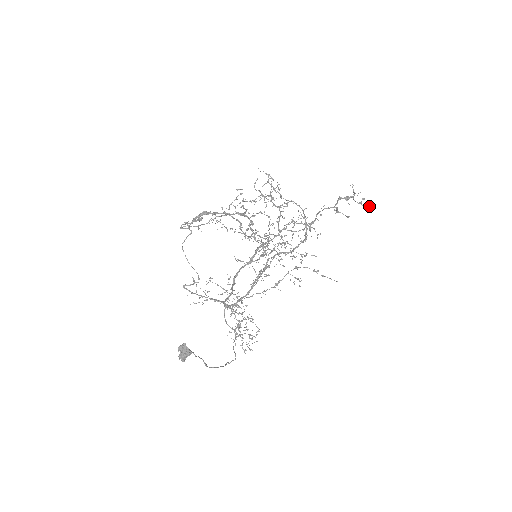
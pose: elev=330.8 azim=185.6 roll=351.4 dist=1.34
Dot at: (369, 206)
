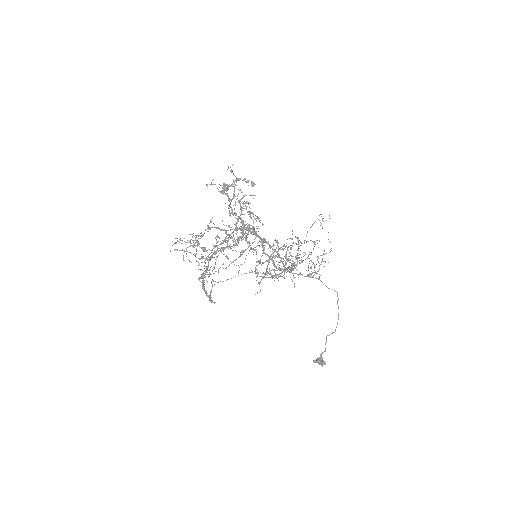
Dot at: occluded
